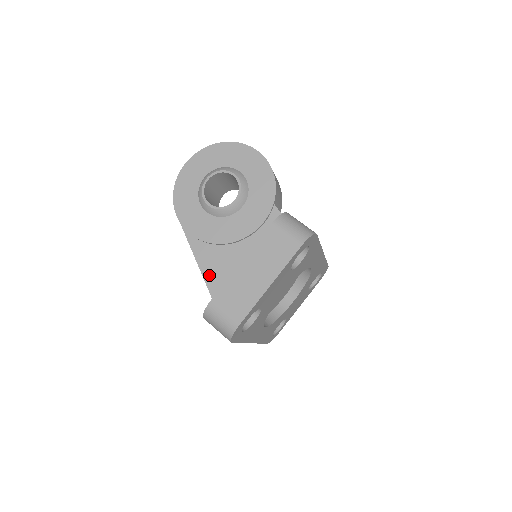
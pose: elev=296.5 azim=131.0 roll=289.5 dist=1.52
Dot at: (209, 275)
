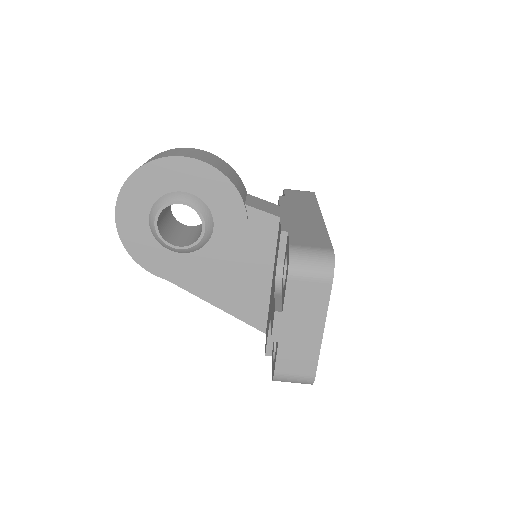
Dot at: (227, 306)
